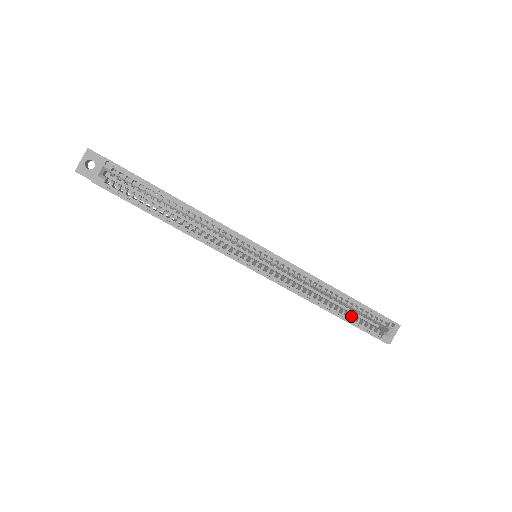
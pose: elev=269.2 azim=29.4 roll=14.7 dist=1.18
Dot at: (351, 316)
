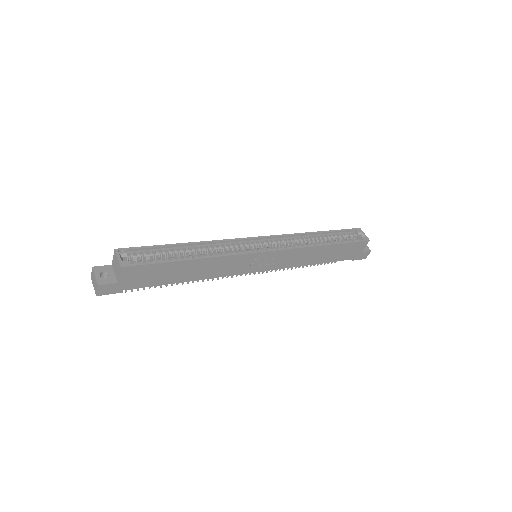
Dot at: occluded
